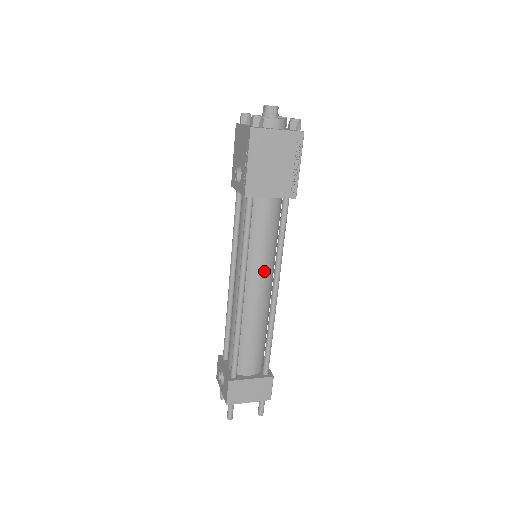
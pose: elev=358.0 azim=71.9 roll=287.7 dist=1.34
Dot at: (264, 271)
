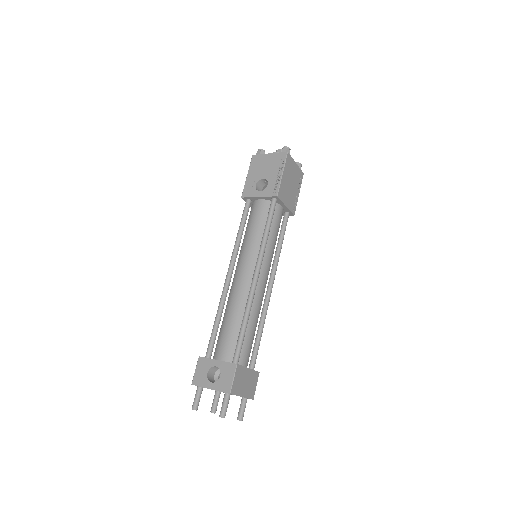
Dot at: (269, 265)
